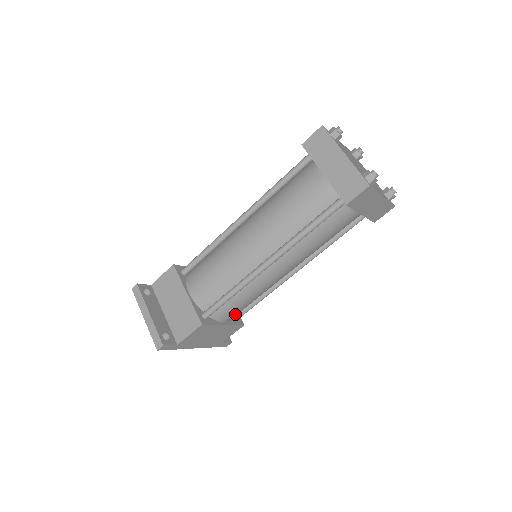
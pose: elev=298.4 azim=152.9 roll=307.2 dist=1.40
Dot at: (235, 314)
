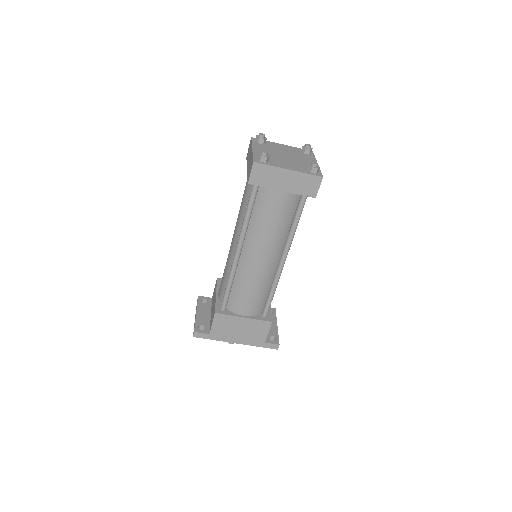
Dot at: (250, 308)
